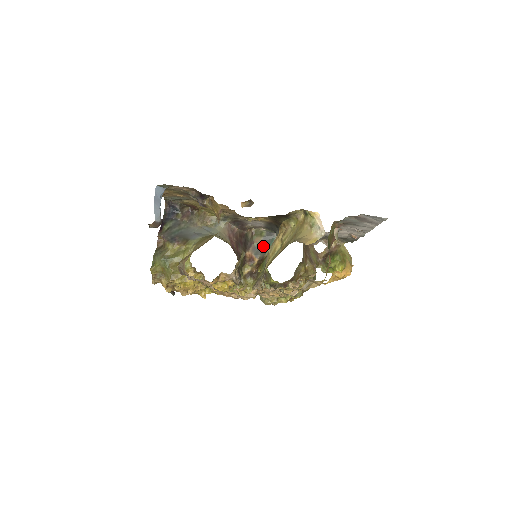
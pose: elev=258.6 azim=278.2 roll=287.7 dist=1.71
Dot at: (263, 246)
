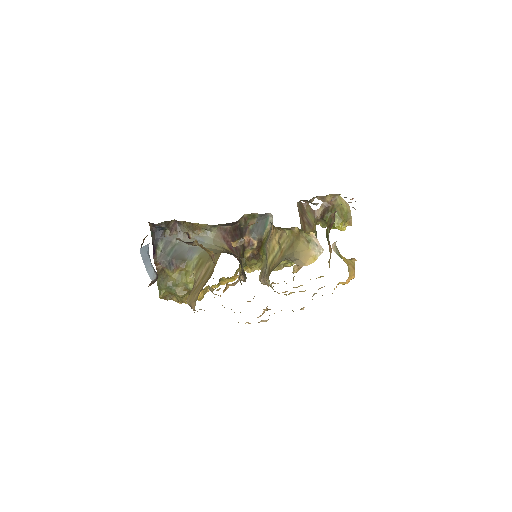
Dot at: (259, 227)
